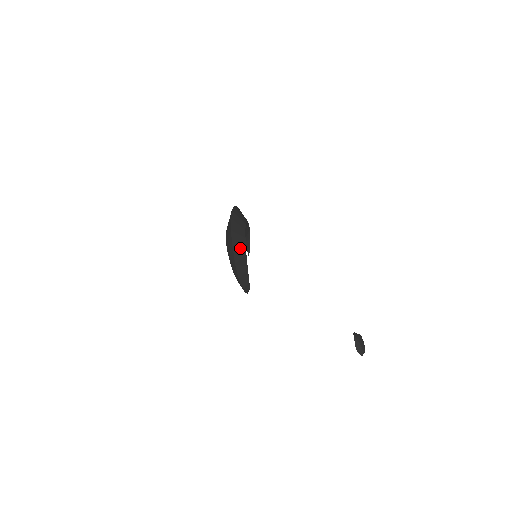
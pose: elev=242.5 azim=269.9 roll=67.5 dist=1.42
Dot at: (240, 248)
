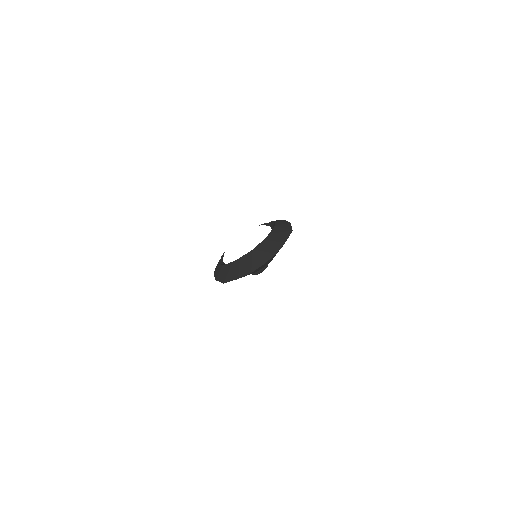
Dot at: occluded
